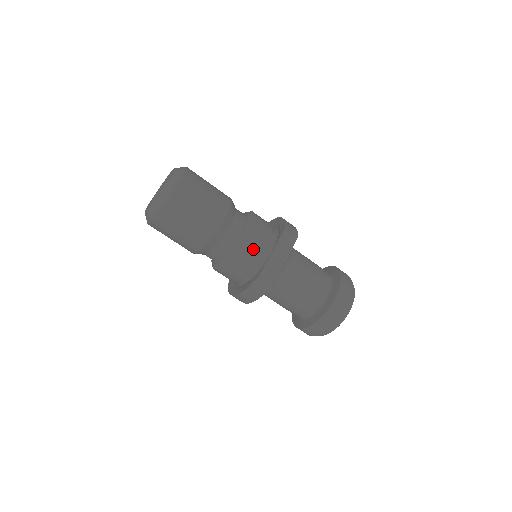
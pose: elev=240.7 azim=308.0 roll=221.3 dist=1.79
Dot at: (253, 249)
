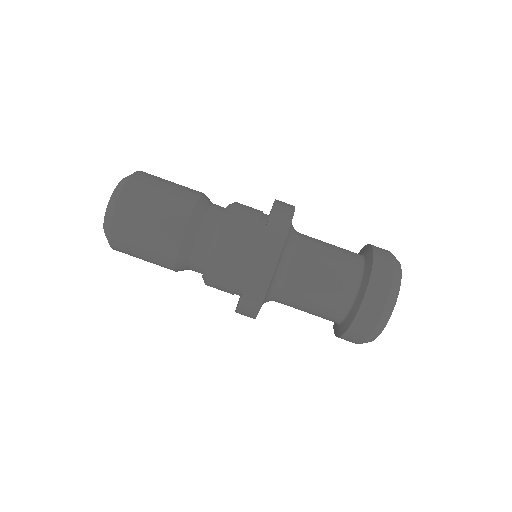
Dot at: (228, 263)
